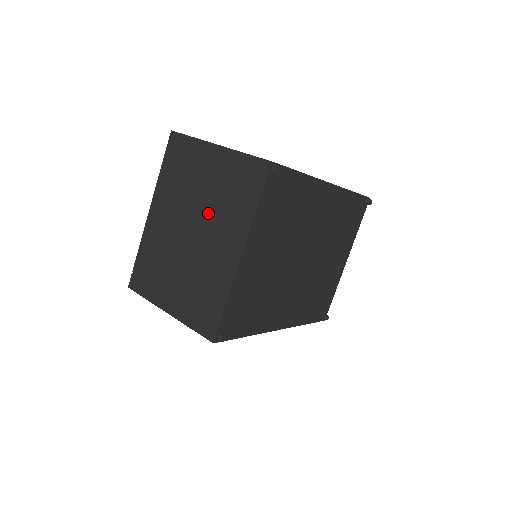
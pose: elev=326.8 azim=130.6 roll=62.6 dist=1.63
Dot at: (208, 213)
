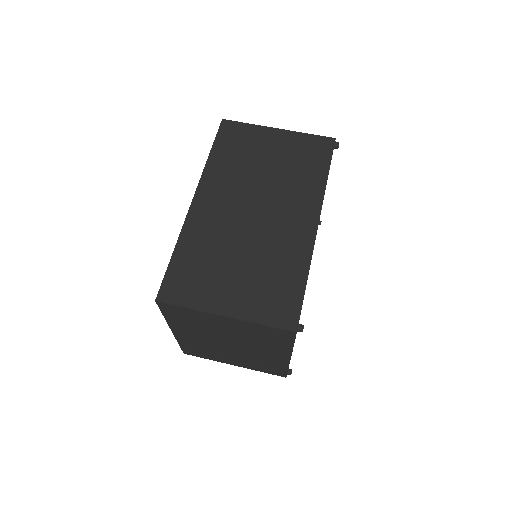
Dot at: (242, 341)
